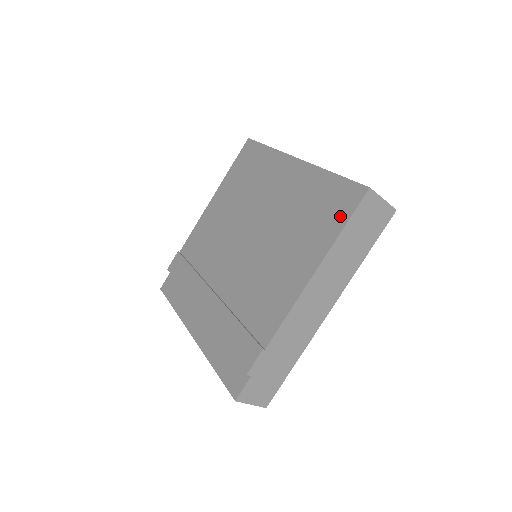
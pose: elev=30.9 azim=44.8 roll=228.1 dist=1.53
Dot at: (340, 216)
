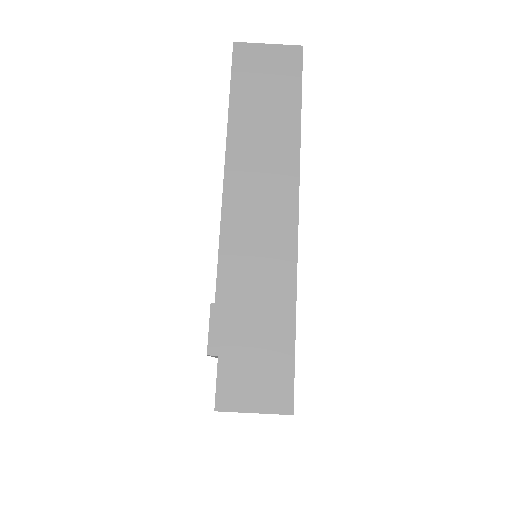
Dot at: occluded
